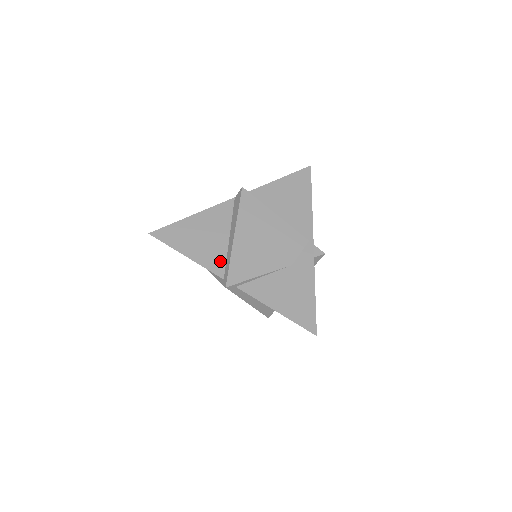
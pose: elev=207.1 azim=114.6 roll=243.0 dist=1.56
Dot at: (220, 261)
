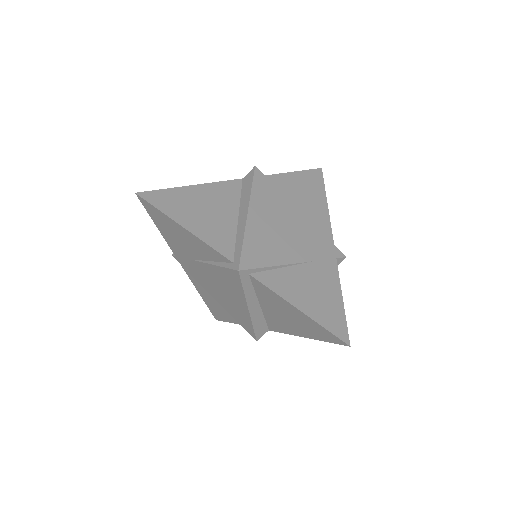
Dot at: (228, 241)
